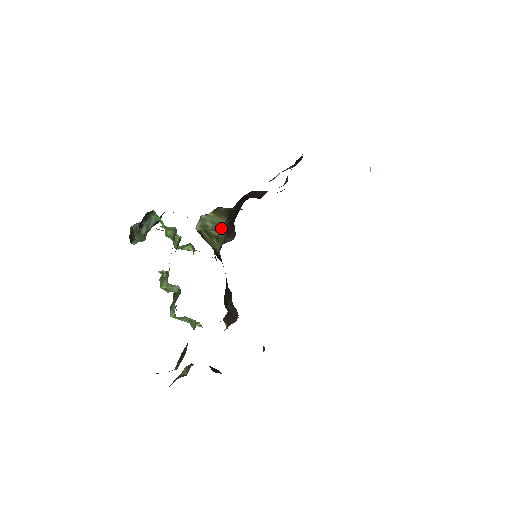
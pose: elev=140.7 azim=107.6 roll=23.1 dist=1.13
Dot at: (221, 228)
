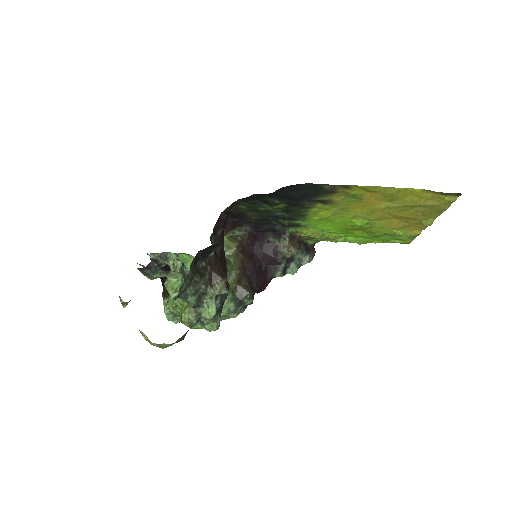
Dot at: (234, 258)
